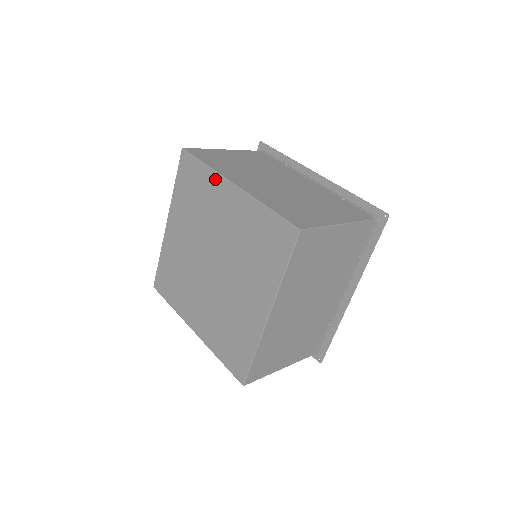
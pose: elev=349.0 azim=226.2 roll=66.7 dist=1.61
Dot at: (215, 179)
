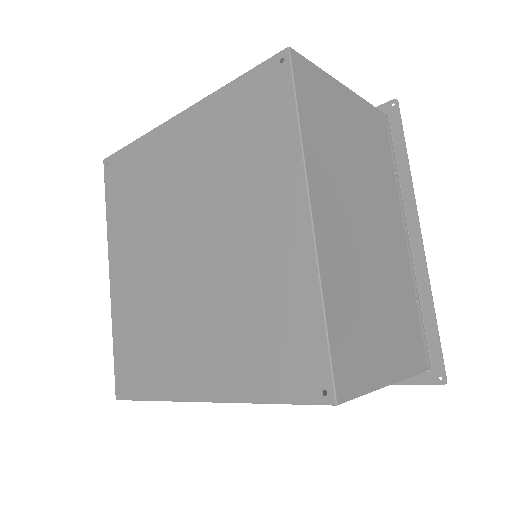
Dot at: (292, 165)
